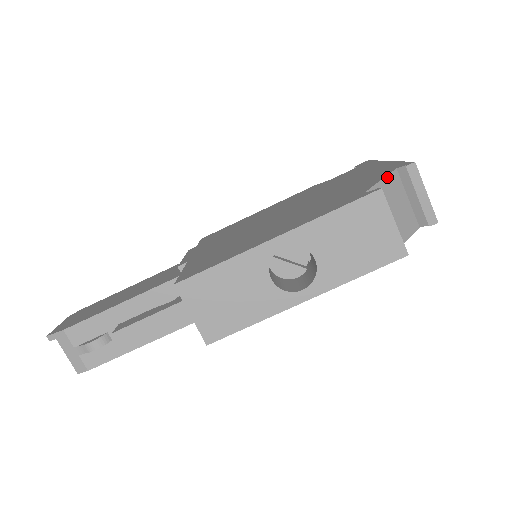
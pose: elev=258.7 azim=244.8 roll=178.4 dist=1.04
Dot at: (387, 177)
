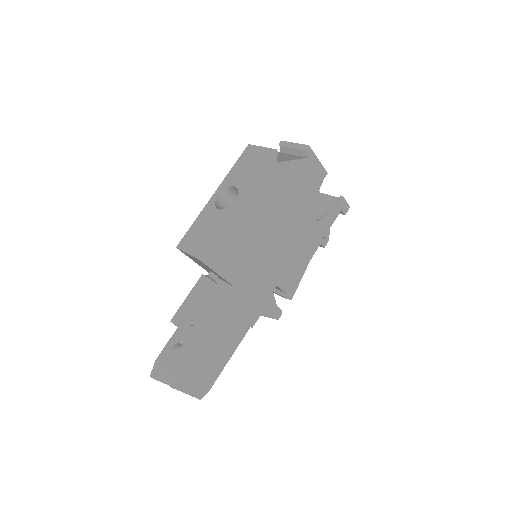
Dot at: occluded
